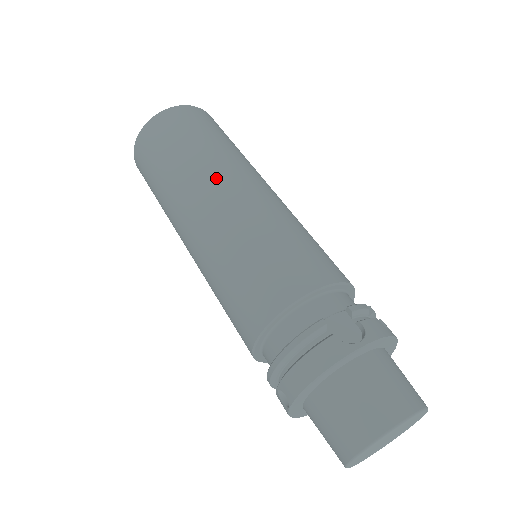
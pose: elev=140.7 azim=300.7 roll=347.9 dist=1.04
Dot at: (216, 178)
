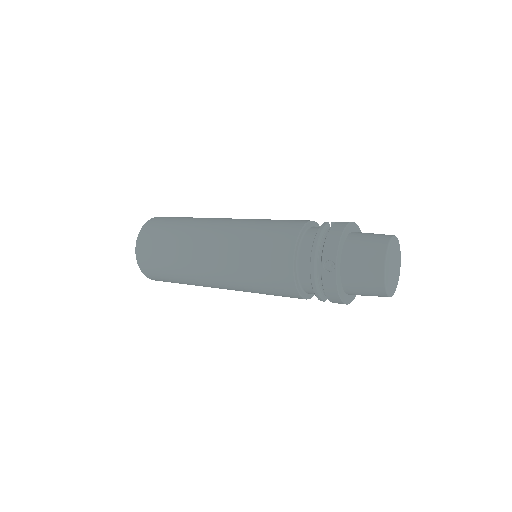
Dot at: (215, 219)
